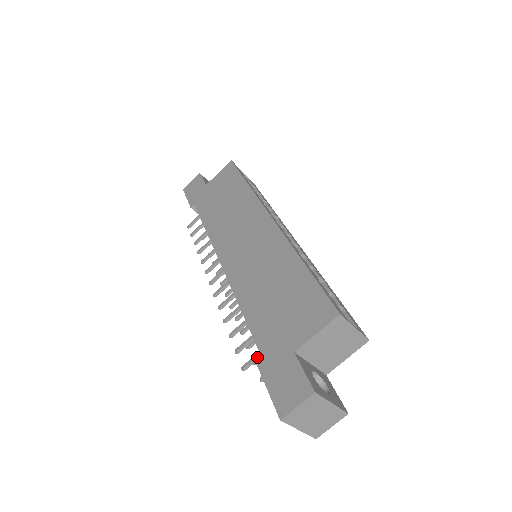
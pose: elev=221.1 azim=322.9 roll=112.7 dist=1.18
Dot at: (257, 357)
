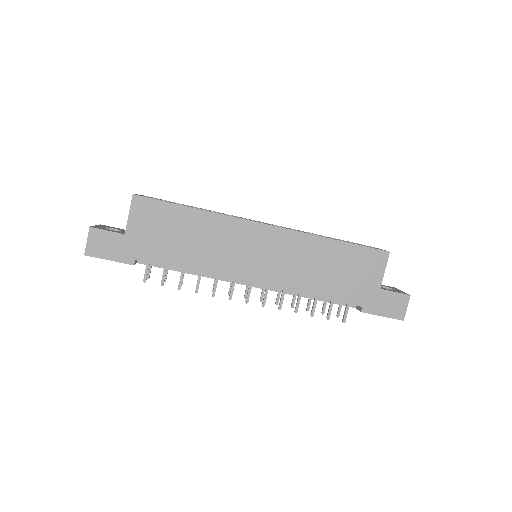
Dot at: (348, 309)
